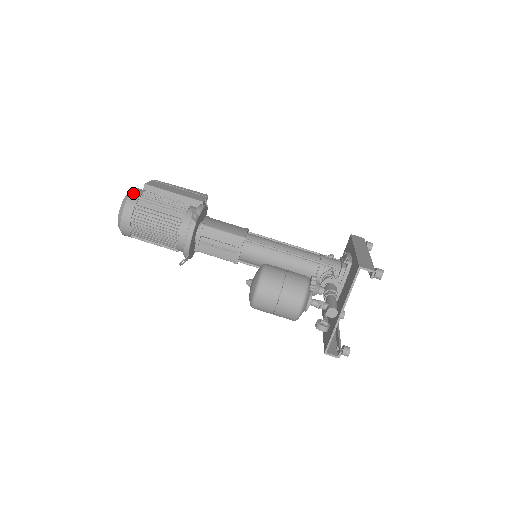
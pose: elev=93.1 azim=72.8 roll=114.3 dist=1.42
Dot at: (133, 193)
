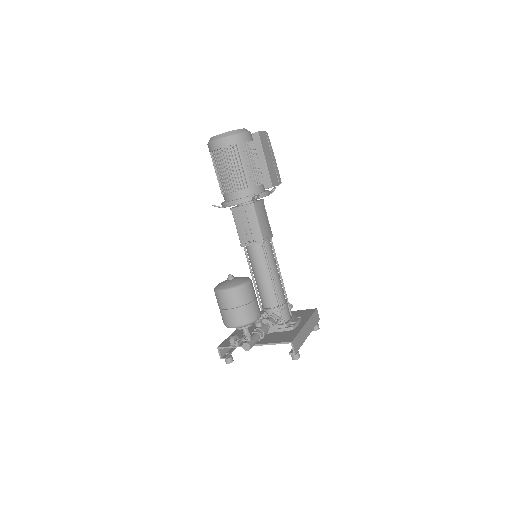
Dot at: (244, 134)
